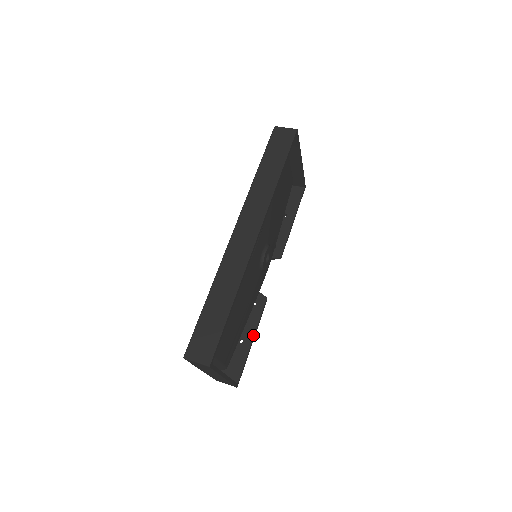
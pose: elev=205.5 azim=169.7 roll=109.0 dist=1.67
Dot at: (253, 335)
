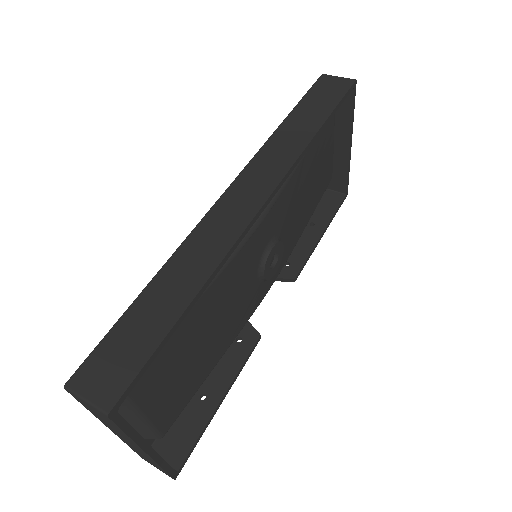
Dot at: (225, 391)
